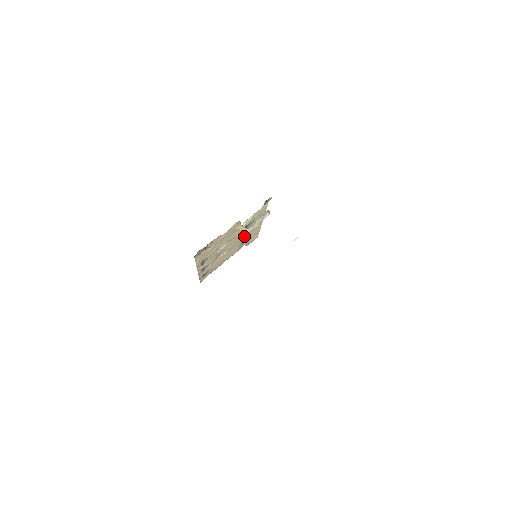
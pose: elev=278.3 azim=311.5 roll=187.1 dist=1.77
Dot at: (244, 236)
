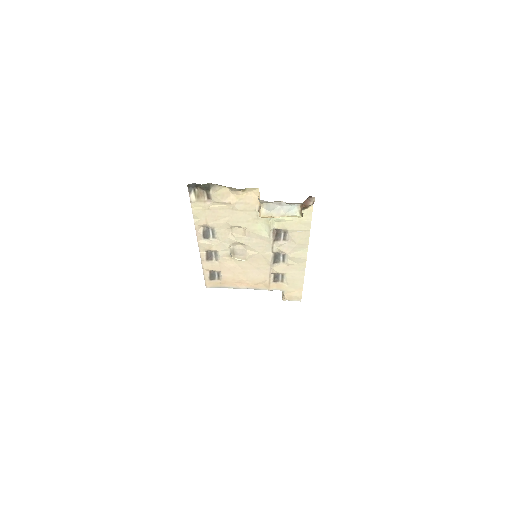
Dot at: (276, 261)
